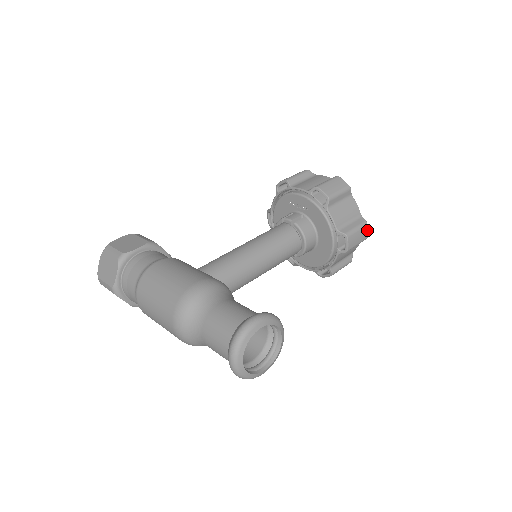
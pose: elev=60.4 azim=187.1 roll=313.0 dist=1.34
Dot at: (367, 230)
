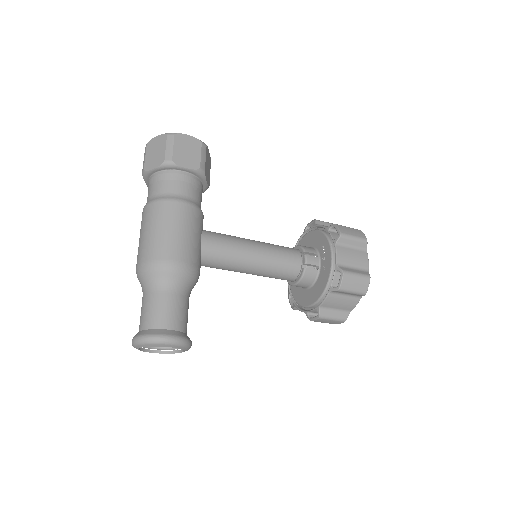
Dot at: occluded
